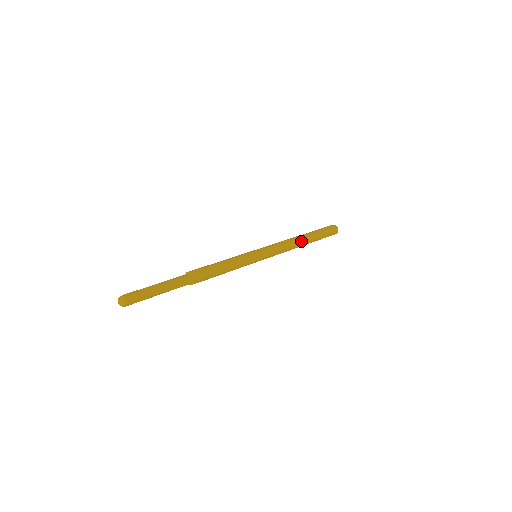
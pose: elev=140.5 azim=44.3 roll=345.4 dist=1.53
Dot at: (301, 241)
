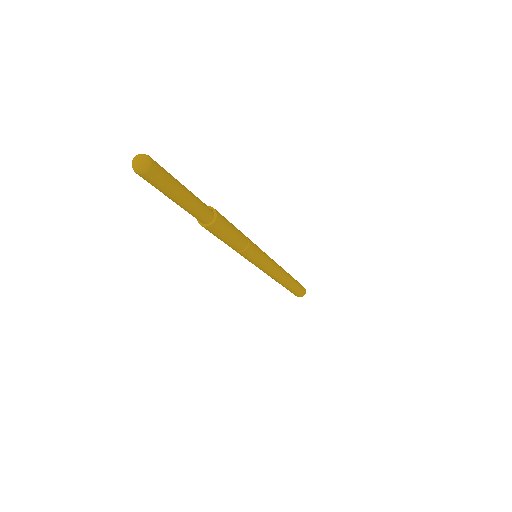
Dot at: (287, 277)
